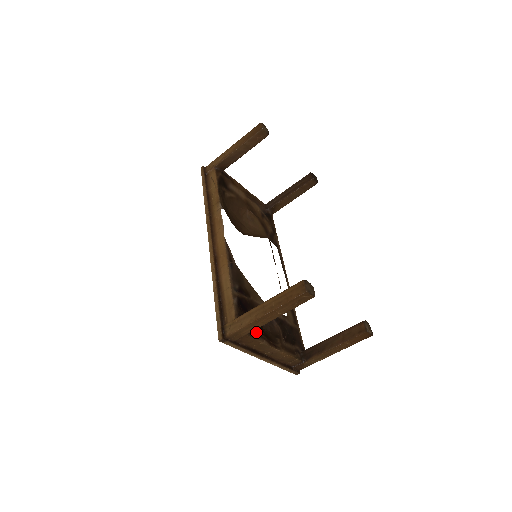
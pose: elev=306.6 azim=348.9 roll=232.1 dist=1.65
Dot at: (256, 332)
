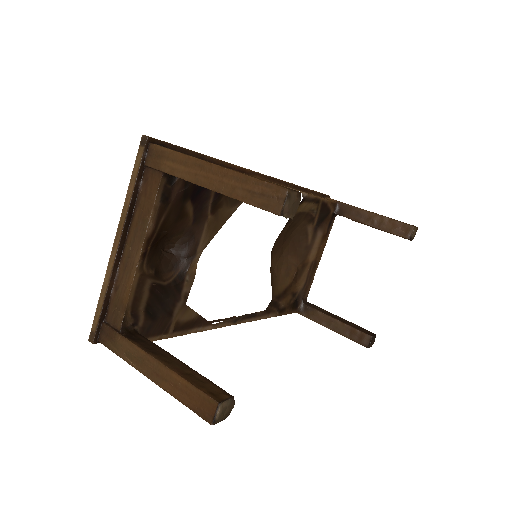
Dot at: (166, 206)
